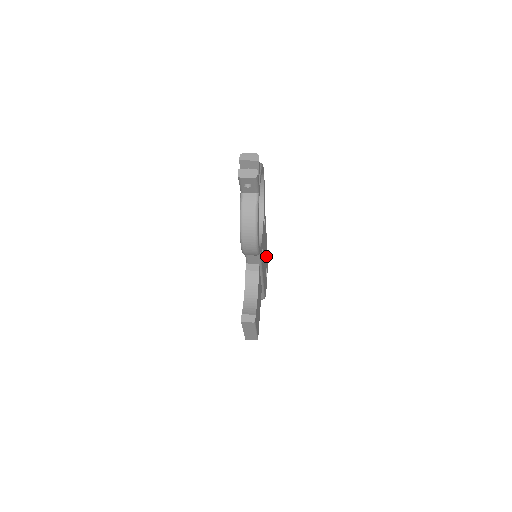
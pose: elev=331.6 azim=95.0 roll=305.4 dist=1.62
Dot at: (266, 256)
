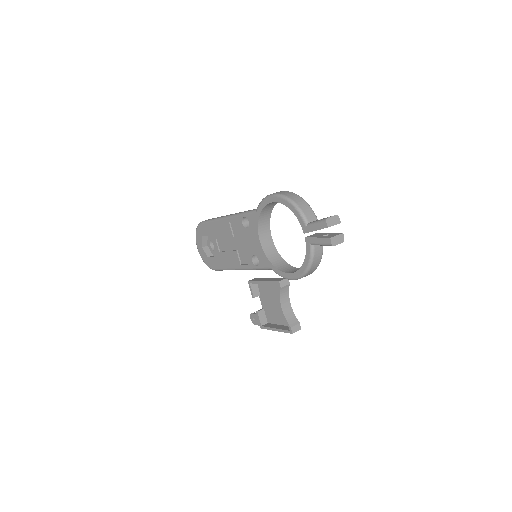
Dot at: occluded
